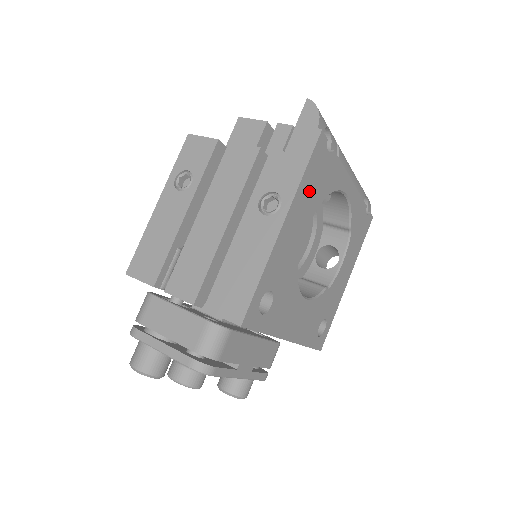
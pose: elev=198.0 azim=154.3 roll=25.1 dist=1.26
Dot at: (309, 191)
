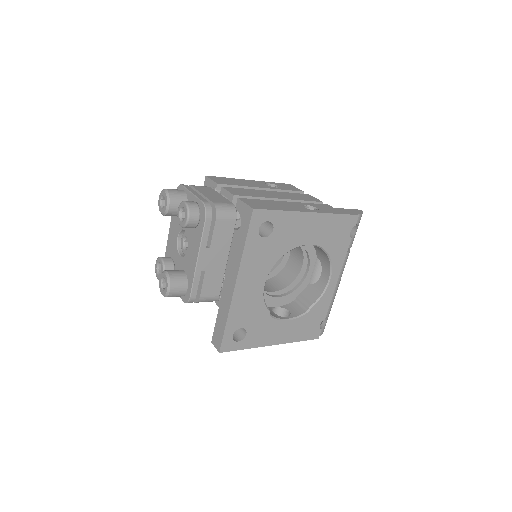
Dot at: (329, 228)
